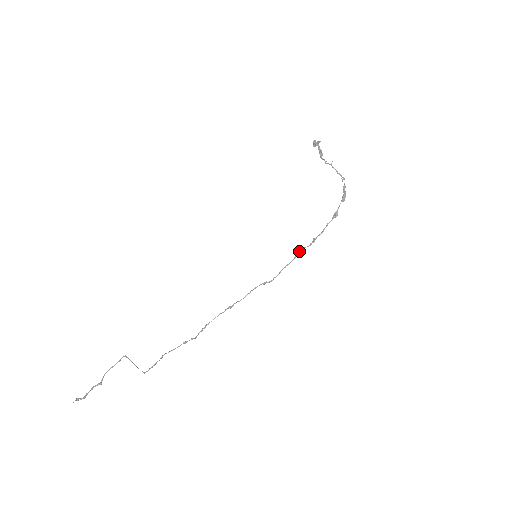
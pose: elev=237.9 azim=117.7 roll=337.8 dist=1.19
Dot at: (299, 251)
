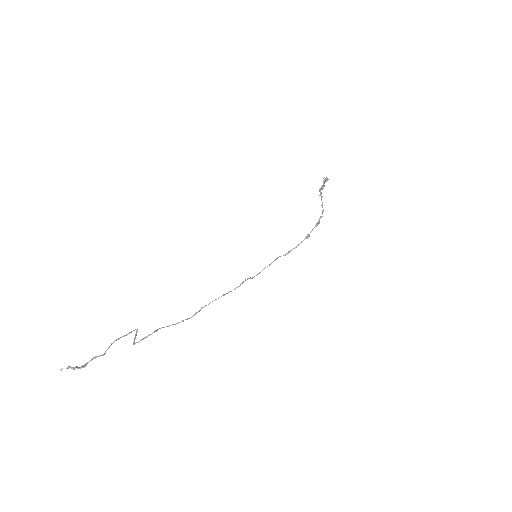
Dot at: (277, 258)
